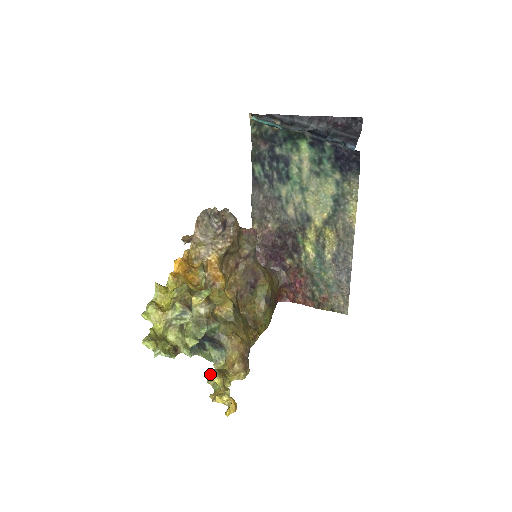
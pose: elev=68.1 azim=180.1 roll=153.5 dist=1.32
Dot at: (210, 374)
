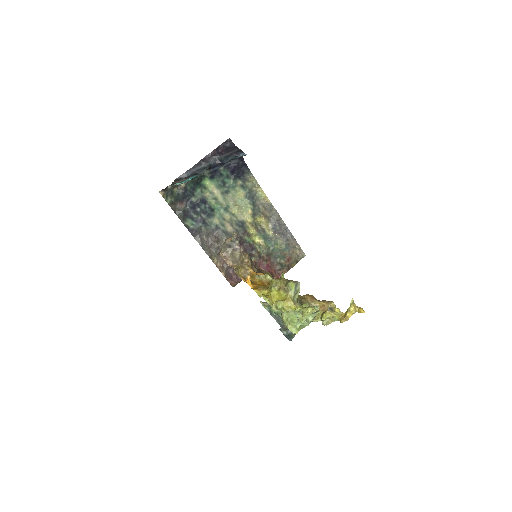
Dot at: (326, 317)
